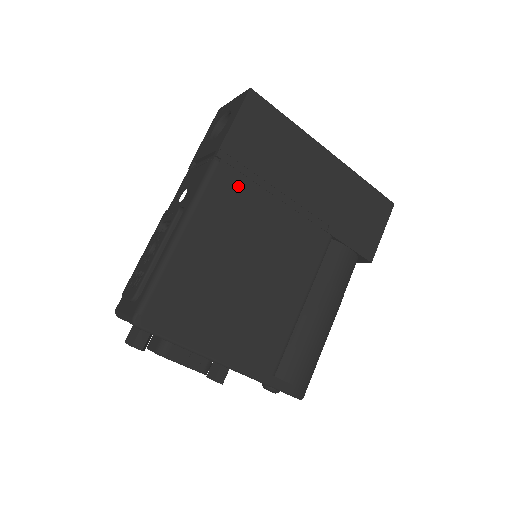
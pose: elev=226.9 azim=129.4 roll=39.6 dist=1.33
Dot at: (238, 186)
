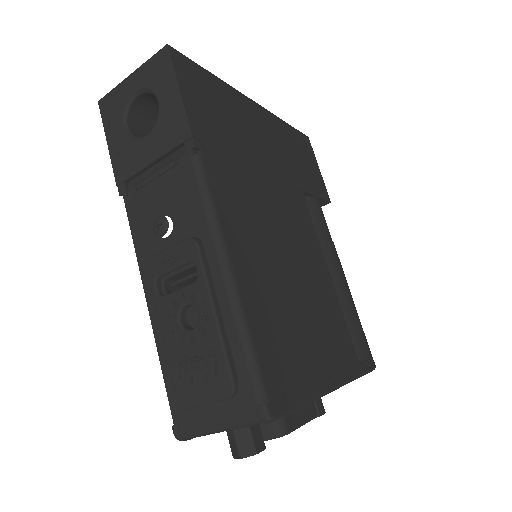
Dot at: (230, 176)
